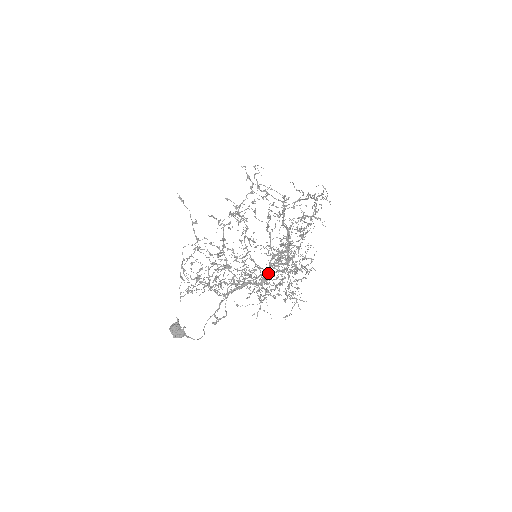
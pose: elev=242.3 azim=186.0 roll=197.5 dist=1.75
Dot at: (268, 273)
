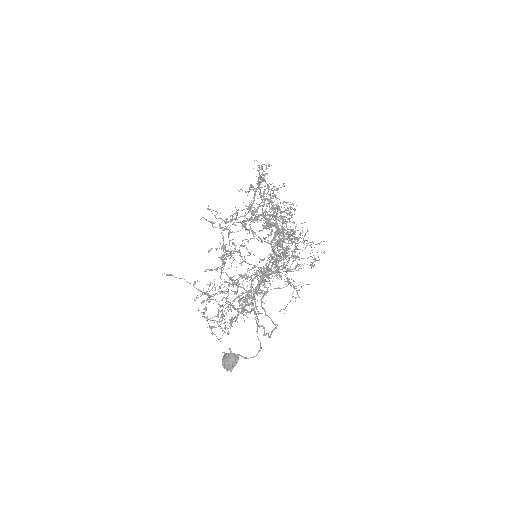
Dot at: occluded
